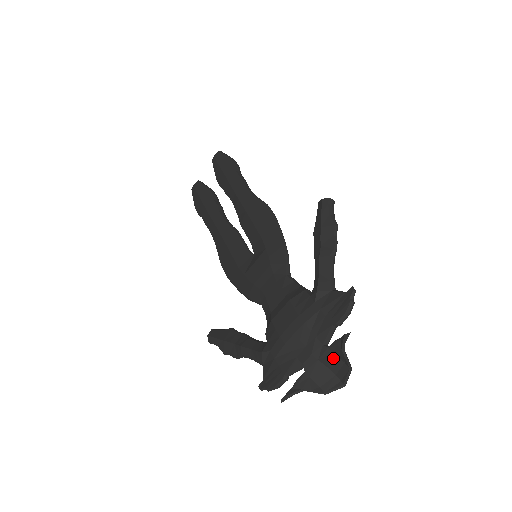
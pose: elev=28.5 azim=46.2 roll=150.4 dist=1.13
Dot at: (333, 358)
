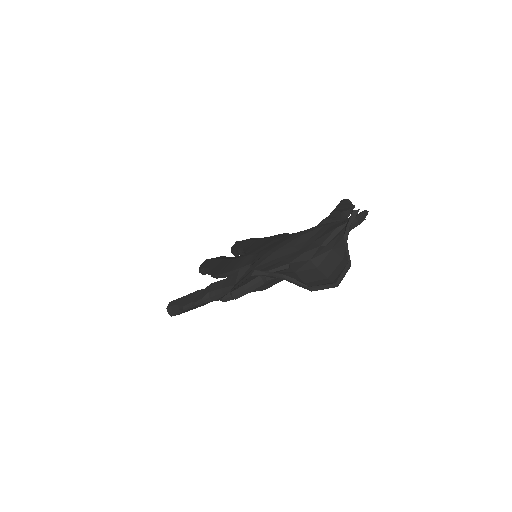
Dot at: (330, 256)
